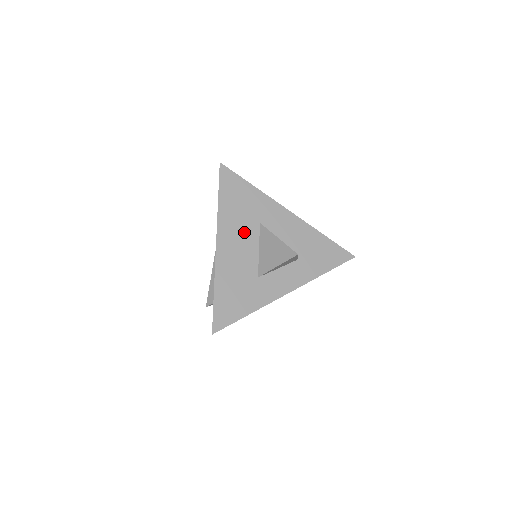
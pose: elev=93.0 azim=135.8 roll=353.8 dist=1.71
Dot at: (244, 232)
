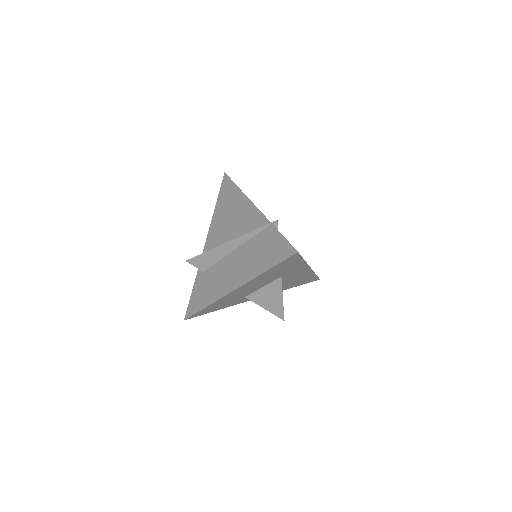
Dot at: (263, 282)
